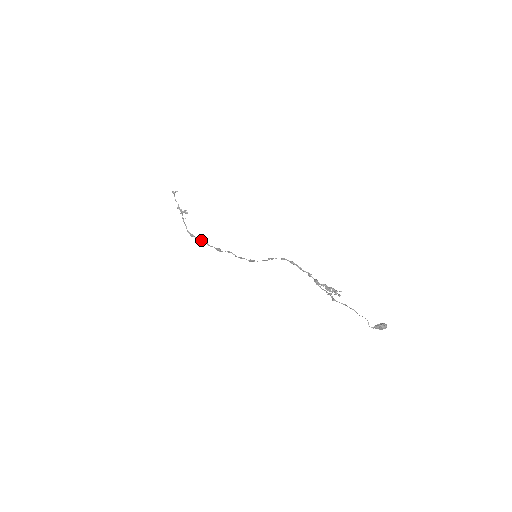
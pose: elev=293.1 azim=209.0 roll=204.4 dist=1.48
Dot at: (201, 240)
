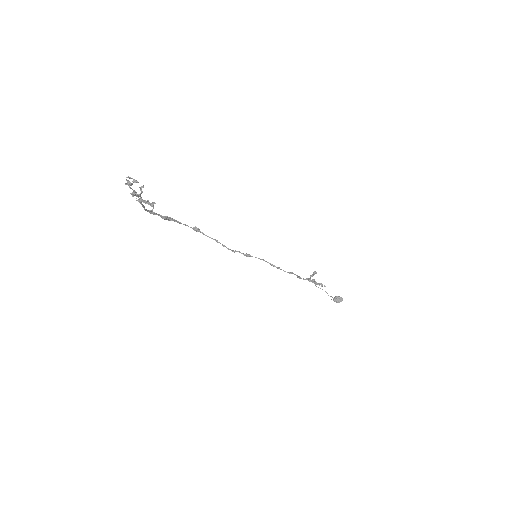
Dot at: (169, 219)
